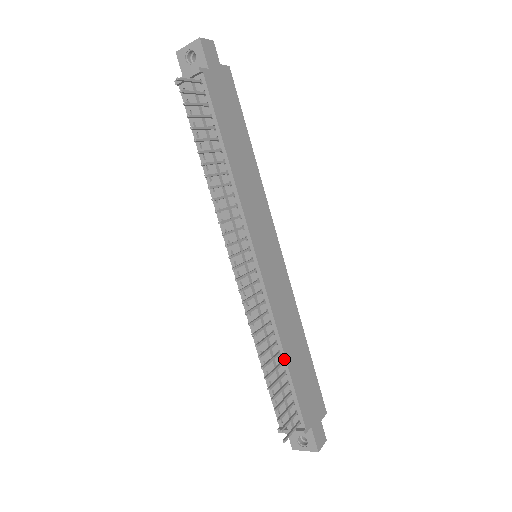
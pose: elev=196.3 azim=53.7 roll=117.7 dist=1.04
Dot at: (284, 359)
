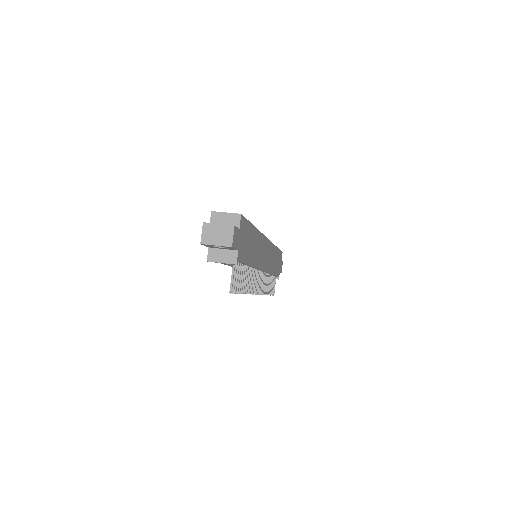
Dot at: occluded
